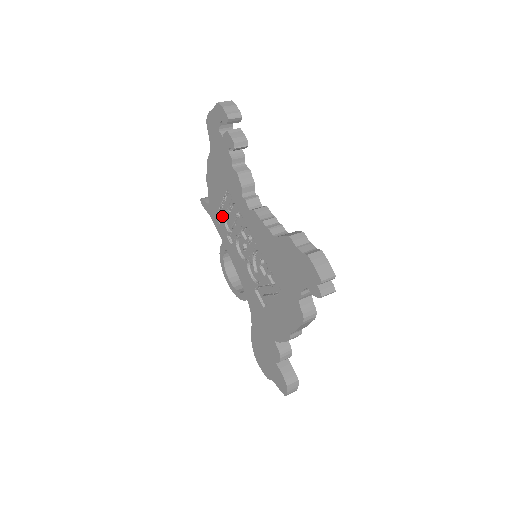
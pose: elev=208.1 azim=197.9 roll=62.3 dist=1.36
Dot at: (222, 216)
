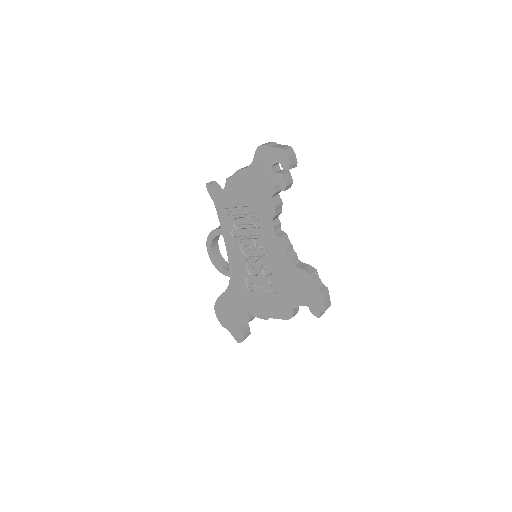
Dot at: (232, 213)
